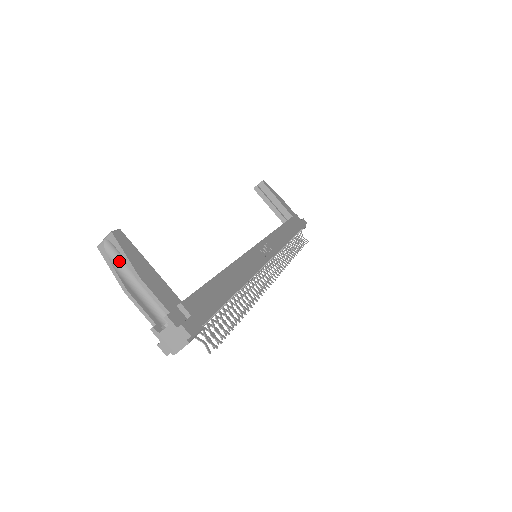
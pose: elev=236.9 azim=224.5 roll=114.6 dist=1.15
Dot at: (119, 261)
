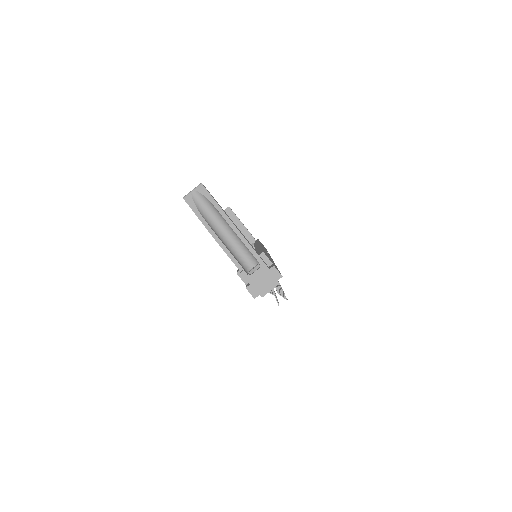
Dot at: (206, 212)
